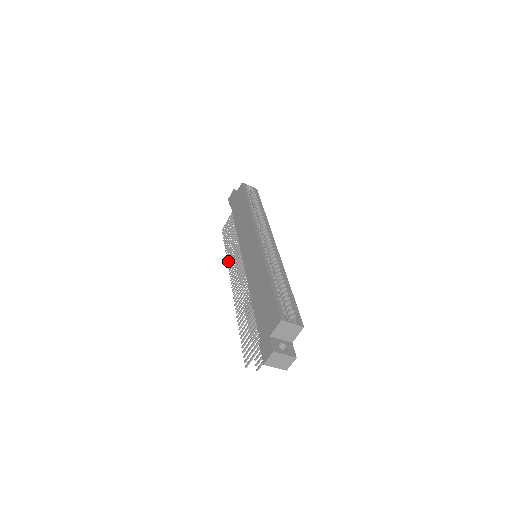
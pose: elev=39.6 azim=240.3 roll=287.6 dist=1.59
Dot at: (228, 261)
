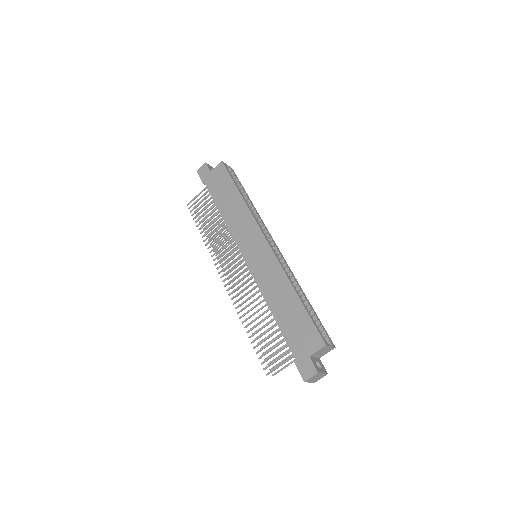
Dot at: occluded
